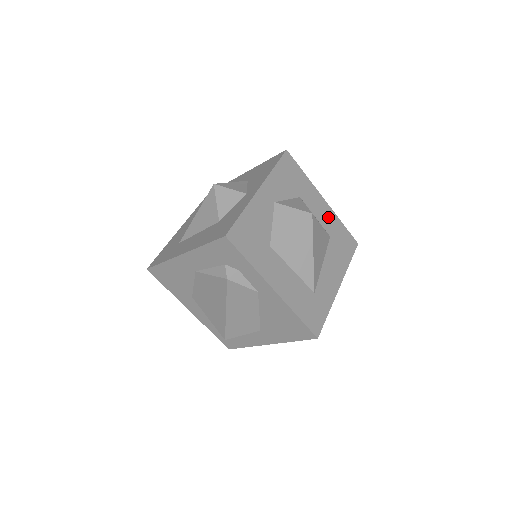
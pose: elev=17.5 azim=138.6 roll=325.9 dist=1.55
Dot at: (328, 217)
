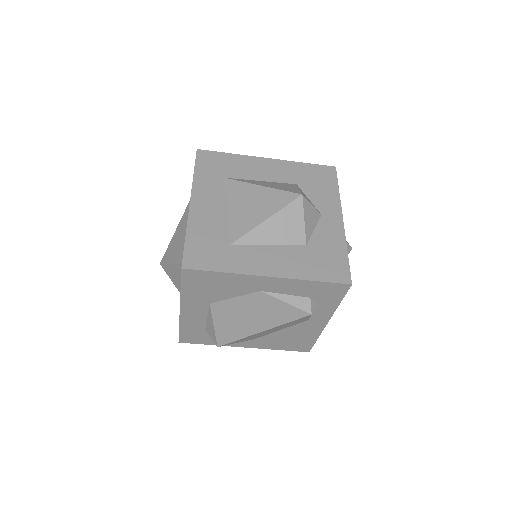
Dot at: occluded
